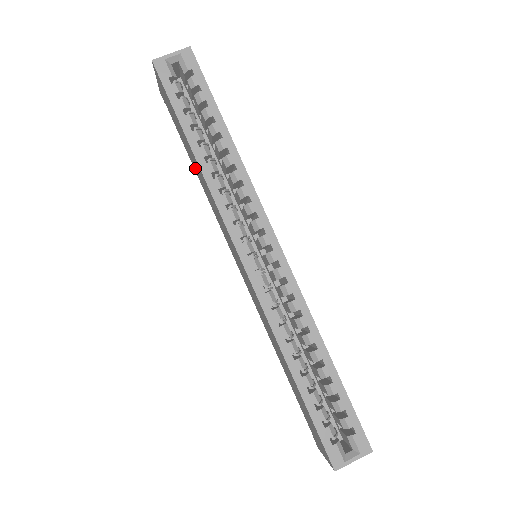
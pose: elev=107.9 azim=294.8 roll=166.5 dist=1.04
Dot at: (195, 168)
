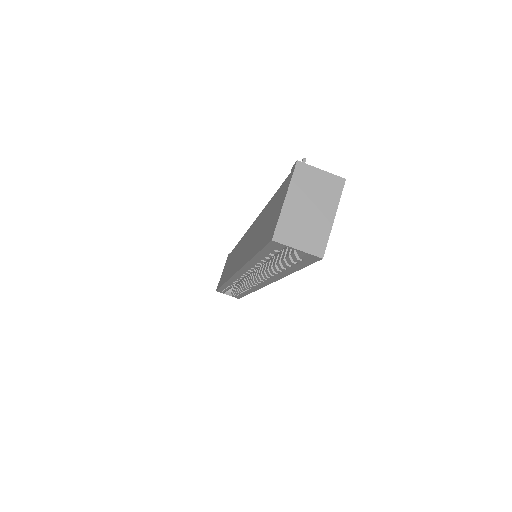
Dot at: (262, 218)
